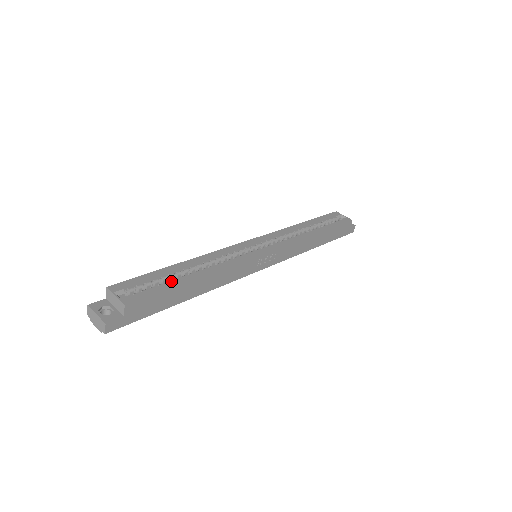
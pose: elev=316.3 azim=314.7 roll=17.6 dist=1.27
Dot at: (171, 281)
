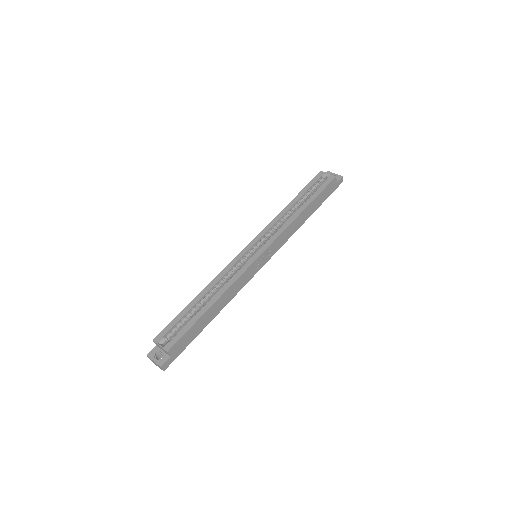
Dot at: (193, 317)
